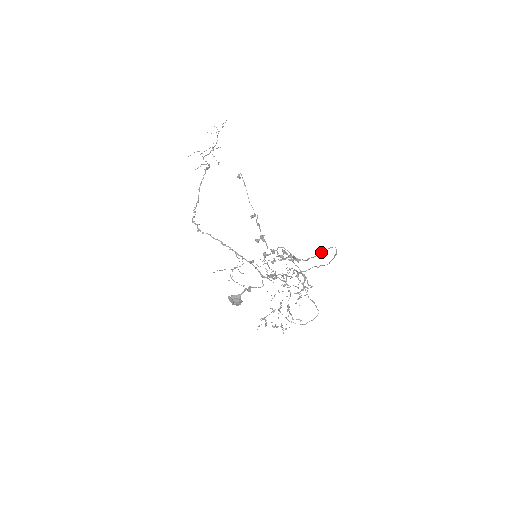
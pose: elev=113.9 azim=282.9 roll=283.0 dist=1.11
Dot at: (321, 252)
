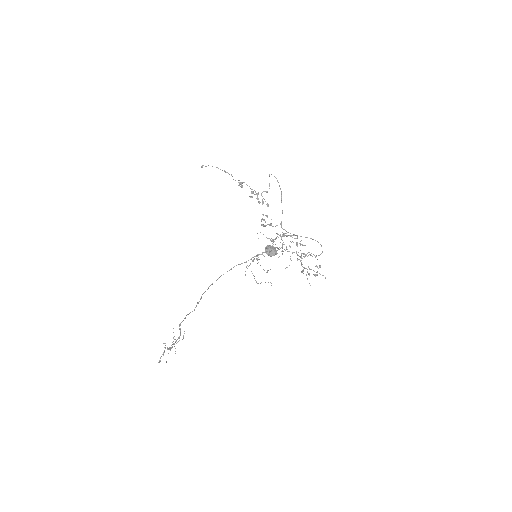
Dot at: (269, 174)
